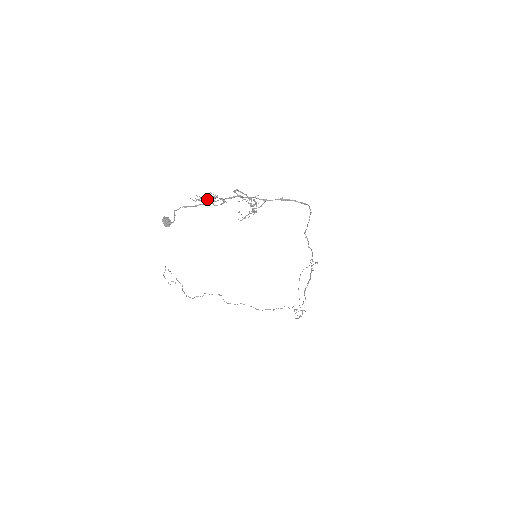
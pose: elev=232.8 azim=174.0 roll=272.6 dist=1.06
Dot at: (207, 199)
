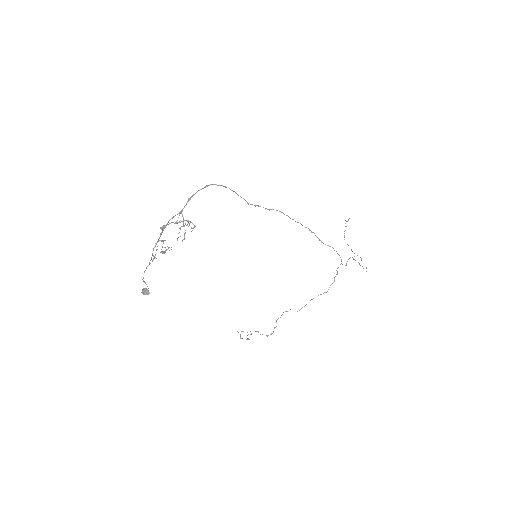
Dot at: occluded
